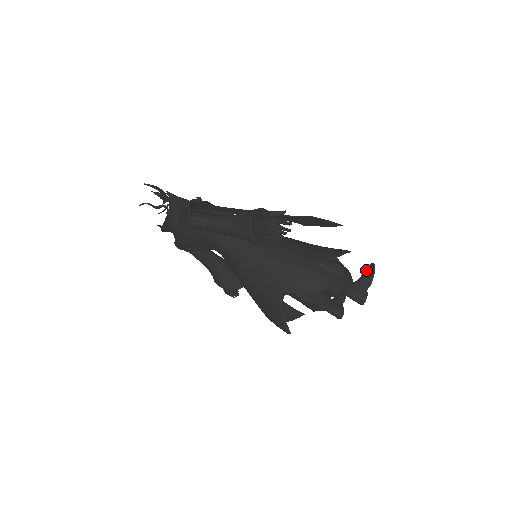
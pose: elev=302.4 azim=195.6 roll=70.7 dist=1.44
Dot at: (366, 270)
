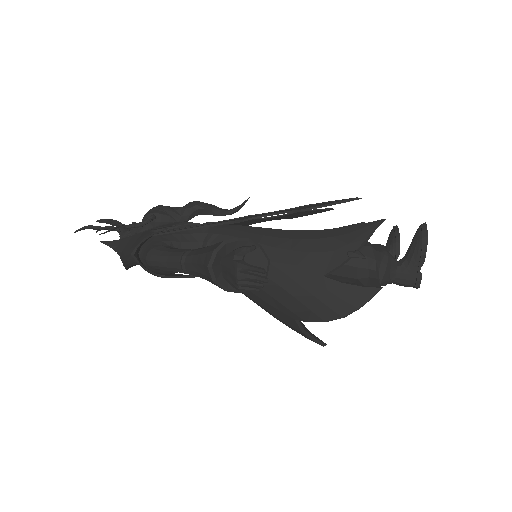
Dot at: (414, 239)
